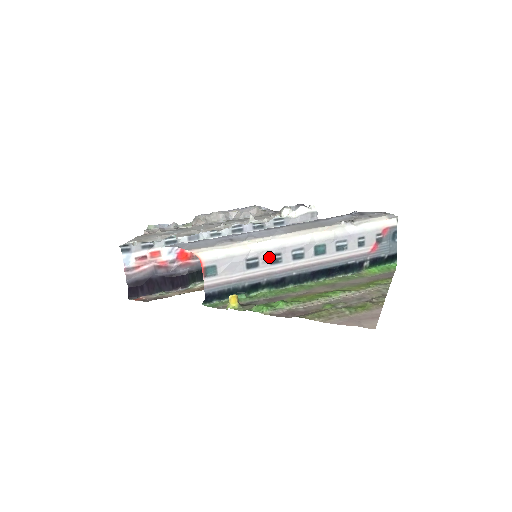
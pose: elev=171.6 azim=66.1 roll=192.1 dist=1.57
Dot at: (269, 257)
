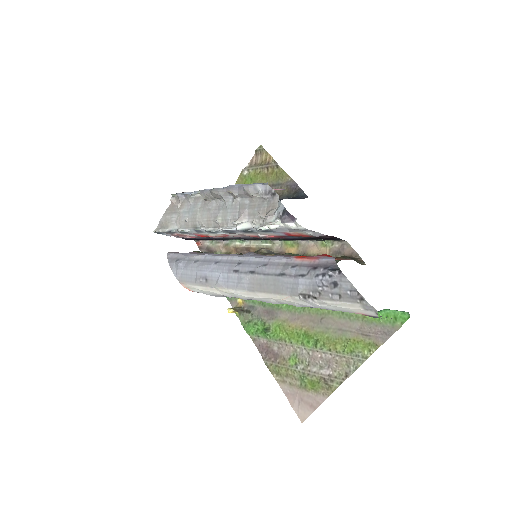
Dot at: occluded
